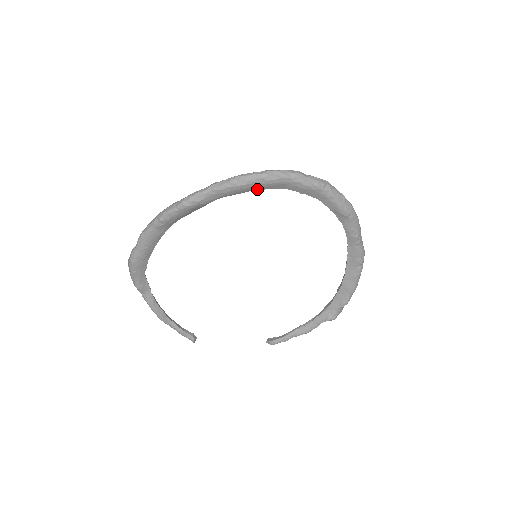
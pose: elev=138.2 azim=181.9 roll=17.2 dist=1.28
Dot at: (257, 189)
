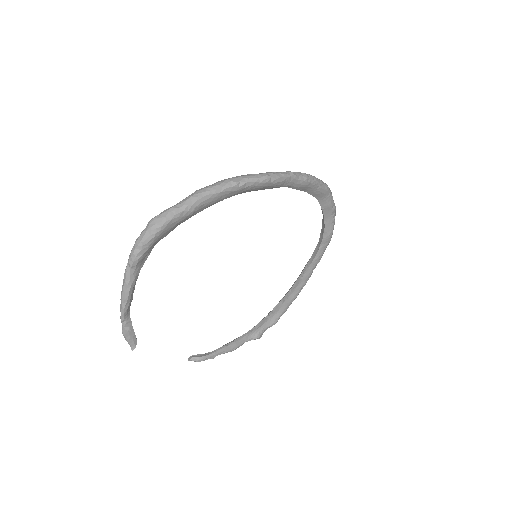
Dot at: (308, 192)
